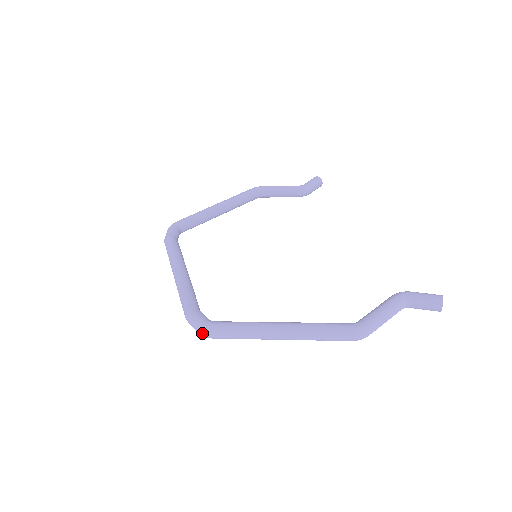
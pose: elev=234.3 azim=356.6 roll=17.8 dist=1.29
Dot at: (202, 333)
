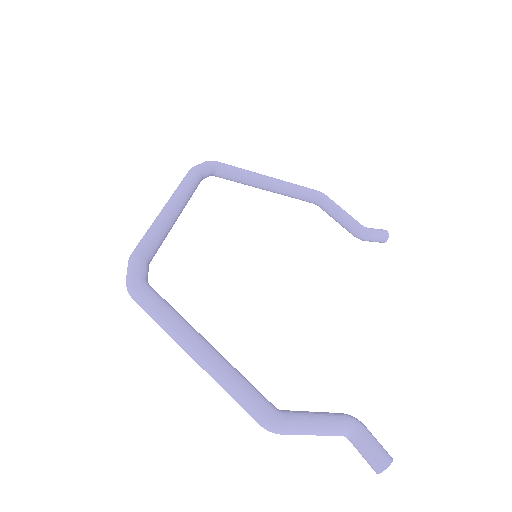
Dot at: (127, 286)
